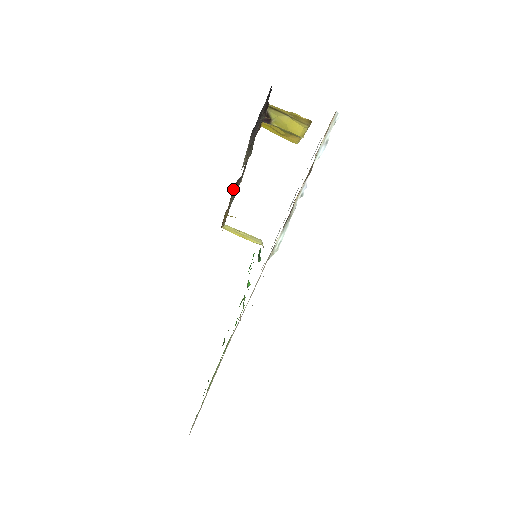
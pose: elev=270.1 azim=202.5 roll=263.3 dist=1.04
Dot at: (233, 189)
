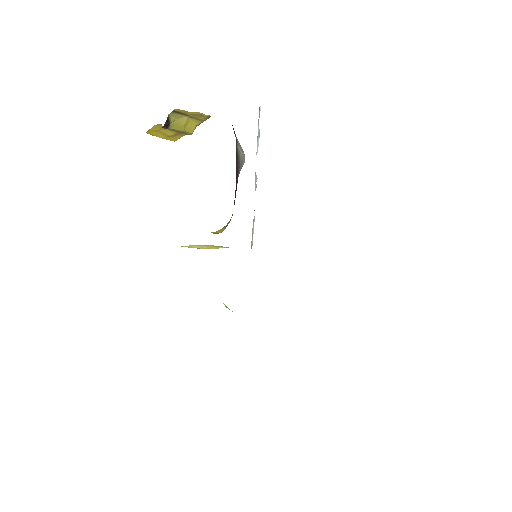
Dot at: occluded
